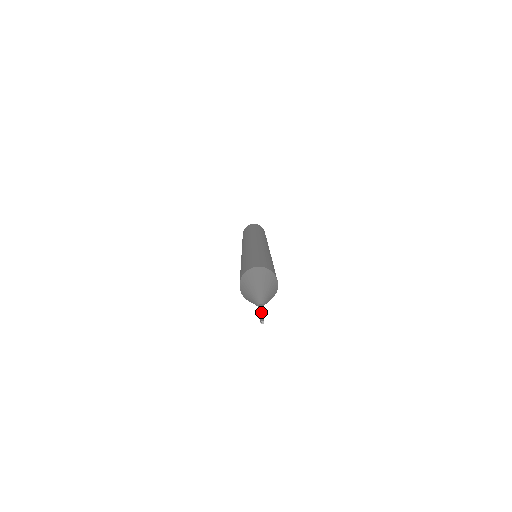
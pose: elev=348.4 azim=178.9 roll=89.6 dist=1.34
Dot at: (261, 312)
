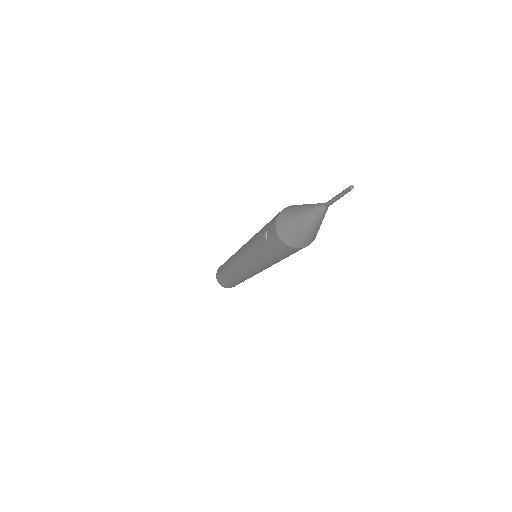
Dot at: (339, 193)
